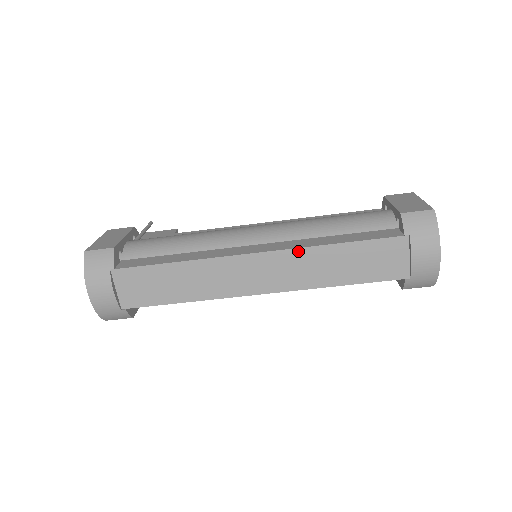
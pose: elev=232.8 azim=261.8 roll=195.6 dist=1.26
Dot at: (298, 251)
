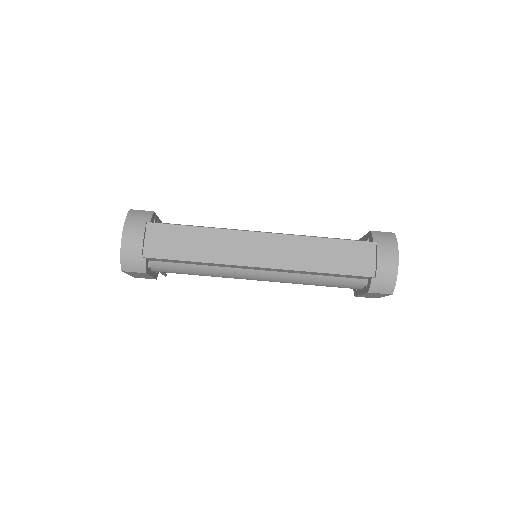
Dot at: (294, 238)
